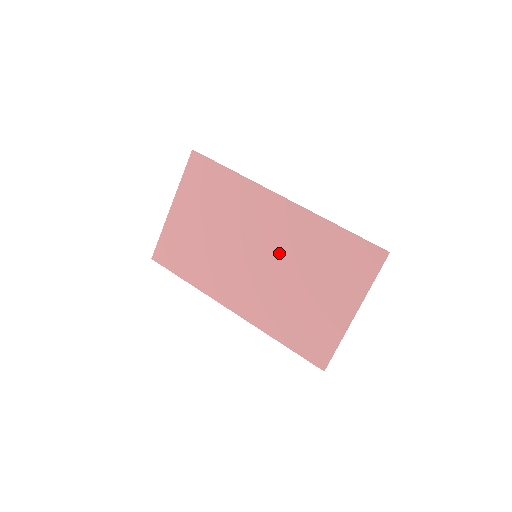
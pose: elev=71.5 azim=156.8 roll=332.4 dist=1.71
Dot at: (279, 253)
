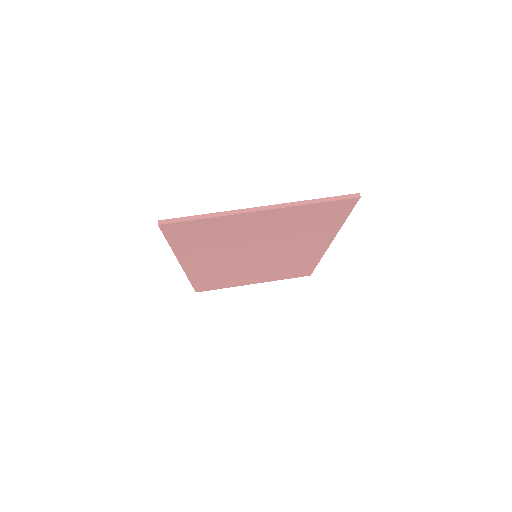
Dot at: occluded
